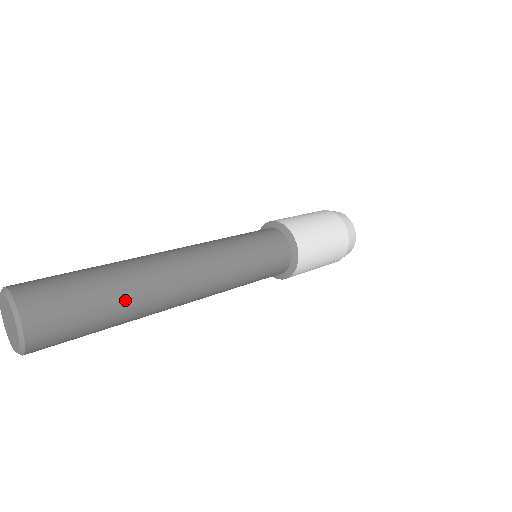
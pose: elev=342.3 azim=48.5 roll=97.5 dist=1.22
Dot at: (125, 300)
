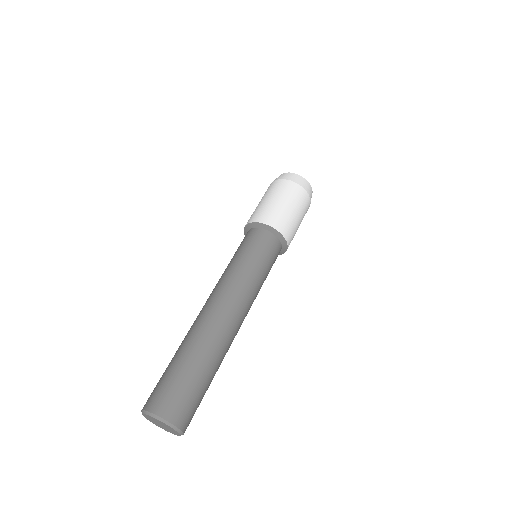
Dot at: (204, 358)
